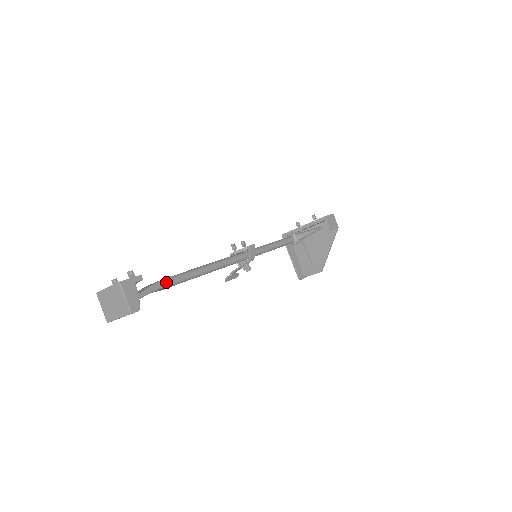
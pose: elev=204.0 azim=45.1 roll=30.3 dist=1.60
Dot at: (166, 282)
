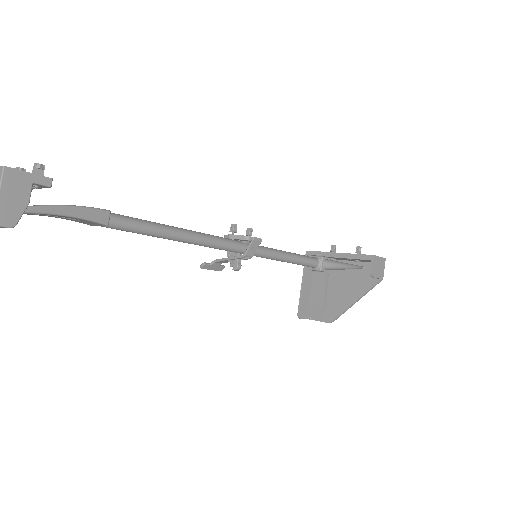
Dot at: (94, 214)
